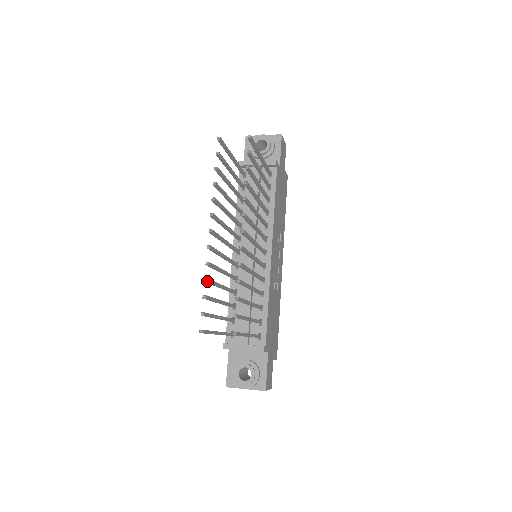
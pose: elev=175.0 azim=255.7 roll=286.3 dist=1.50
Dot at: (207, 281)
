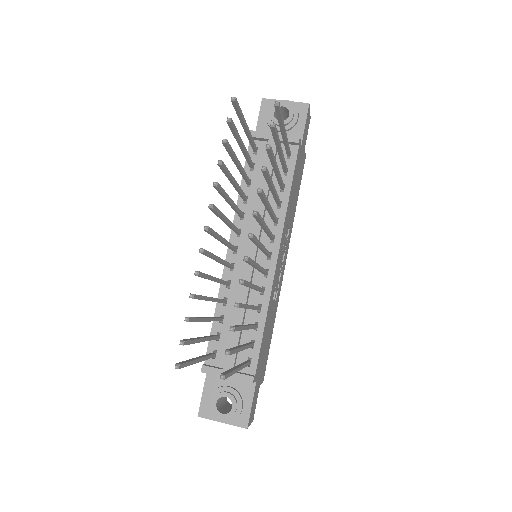
Dot at: (194, 298)
